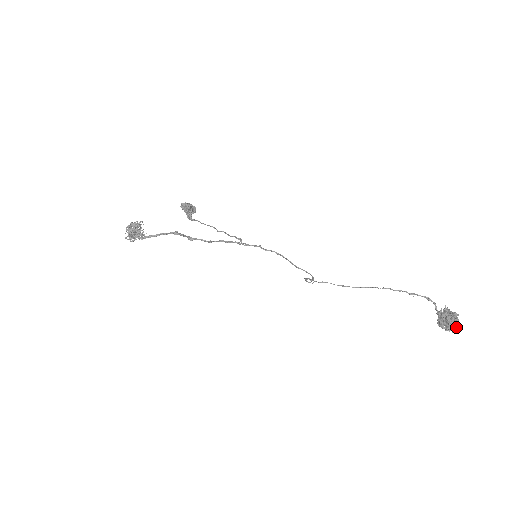
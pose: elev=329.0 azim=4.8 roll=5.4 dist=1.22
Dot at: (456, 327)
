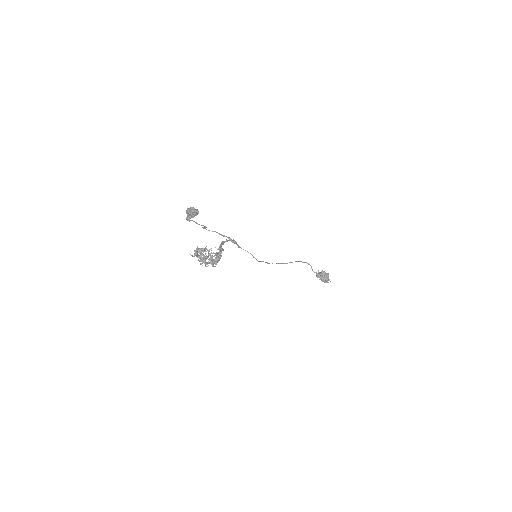
Dot at: occluded
